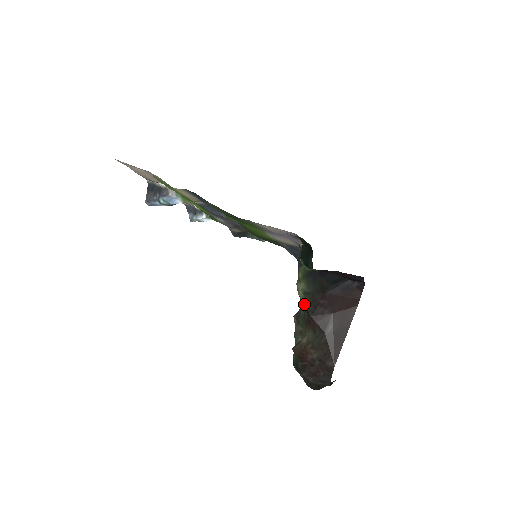
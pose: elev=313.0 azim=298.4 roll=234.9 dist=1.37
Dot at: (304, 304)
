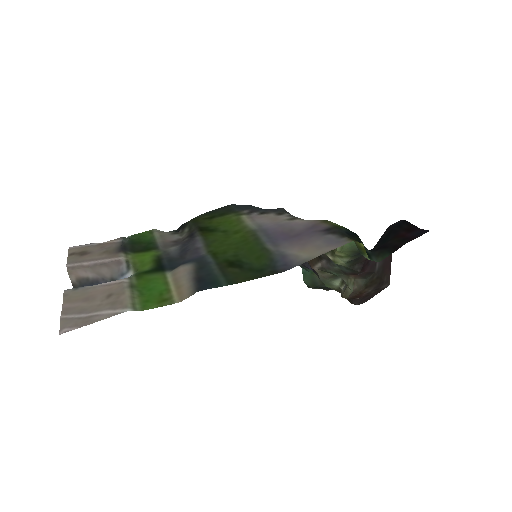
Dot at: (347, 267)
